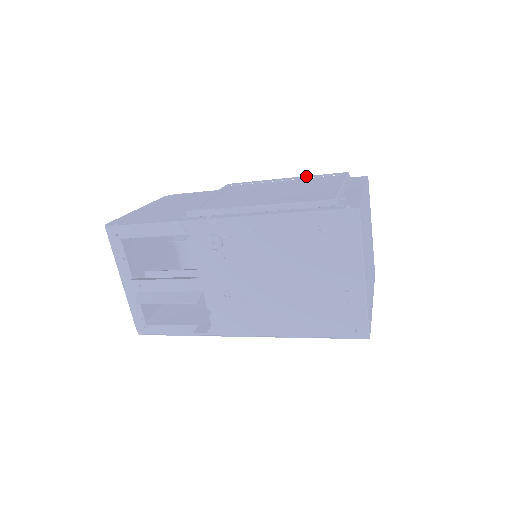
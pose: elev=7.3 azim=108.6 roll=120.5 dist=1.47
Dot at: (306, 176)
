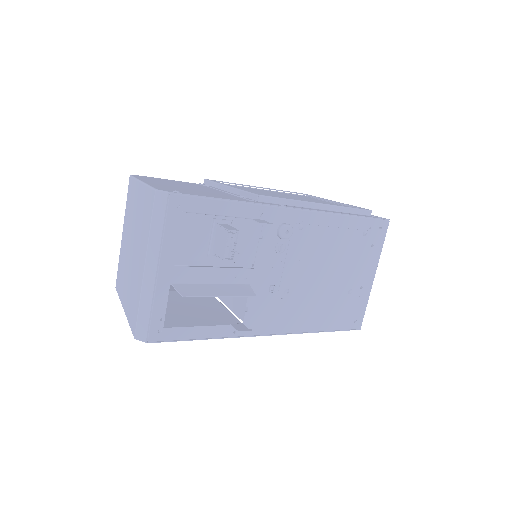
Dot at: occluded
